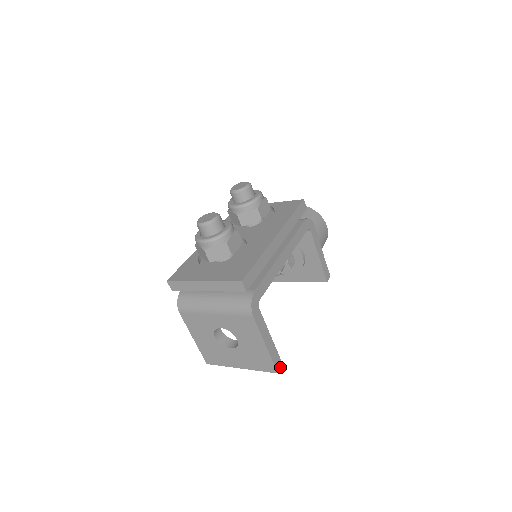
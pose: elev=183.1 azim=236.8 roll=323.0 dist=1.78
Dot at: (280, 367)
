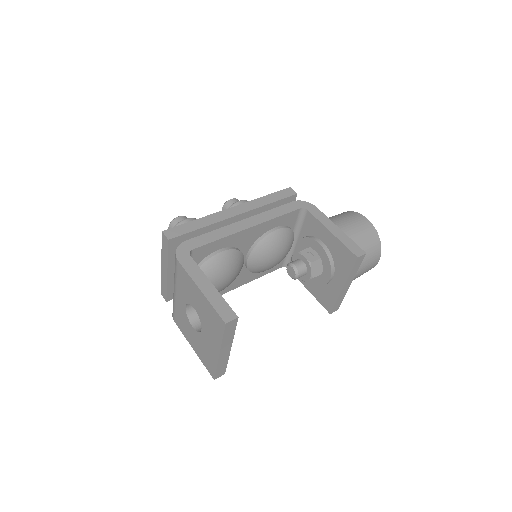
Dot at: (232, 319)
